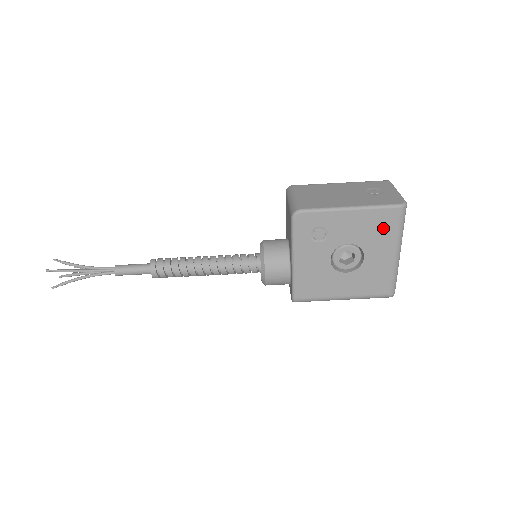
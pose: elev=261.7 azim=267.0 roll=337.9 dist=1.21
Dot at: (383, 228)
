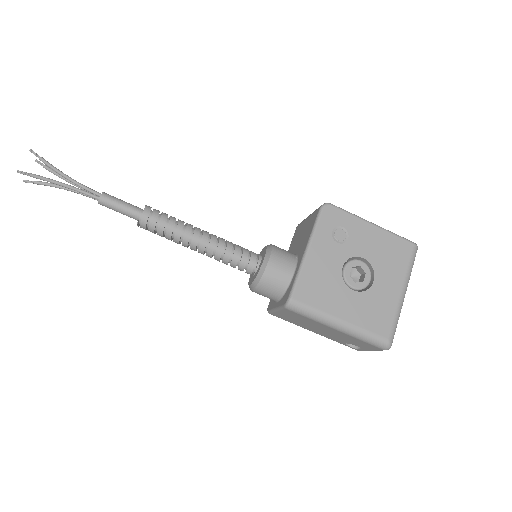
Dot at: (397, 257)
